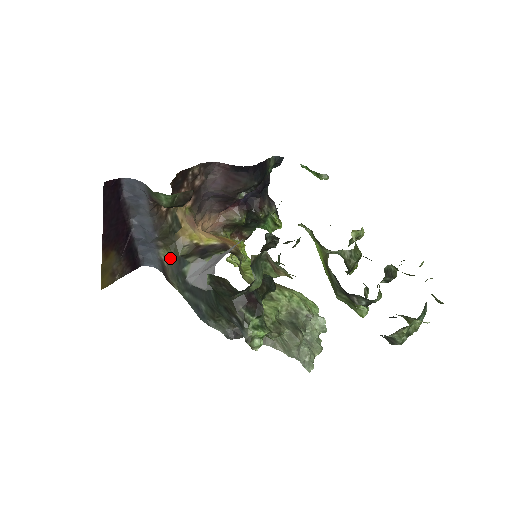
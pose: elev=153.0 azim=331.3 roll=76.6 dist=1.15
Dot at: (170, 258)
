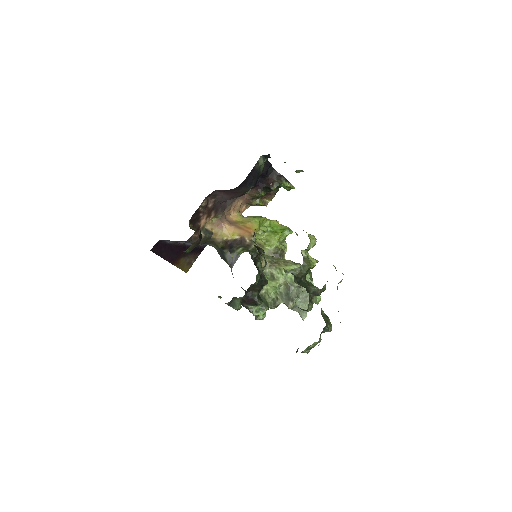
Dot at: (216, 248)
